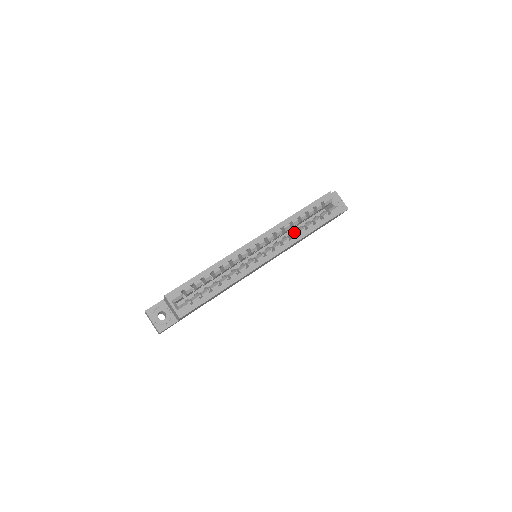
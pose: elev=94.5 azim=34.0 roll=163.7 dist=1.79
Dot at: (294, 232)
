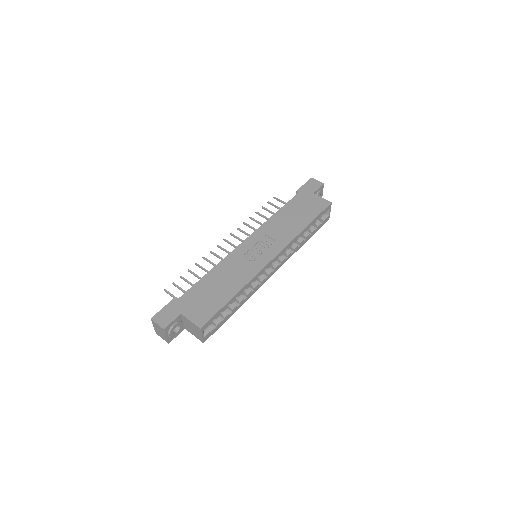
Dot at: occluded
